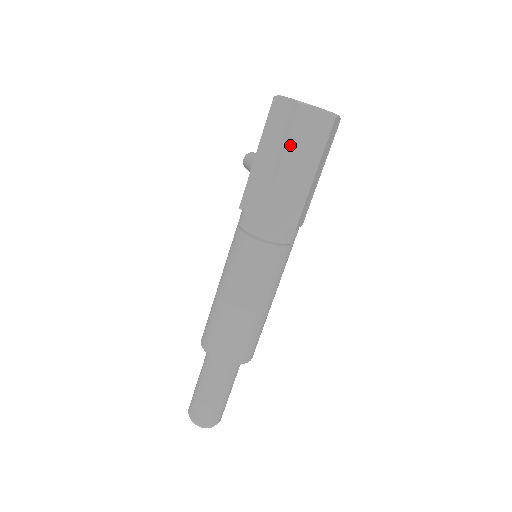
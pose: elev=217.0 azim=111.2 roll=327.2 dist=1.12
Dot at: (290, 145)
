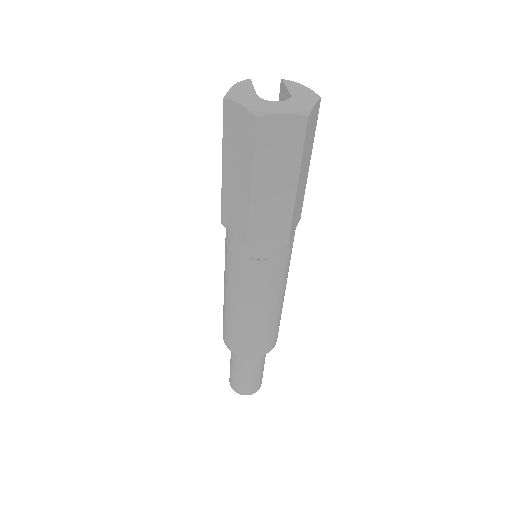
Dot at: (256, 165)
